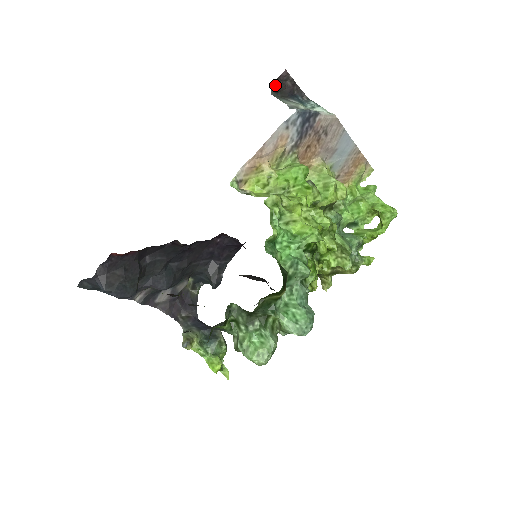
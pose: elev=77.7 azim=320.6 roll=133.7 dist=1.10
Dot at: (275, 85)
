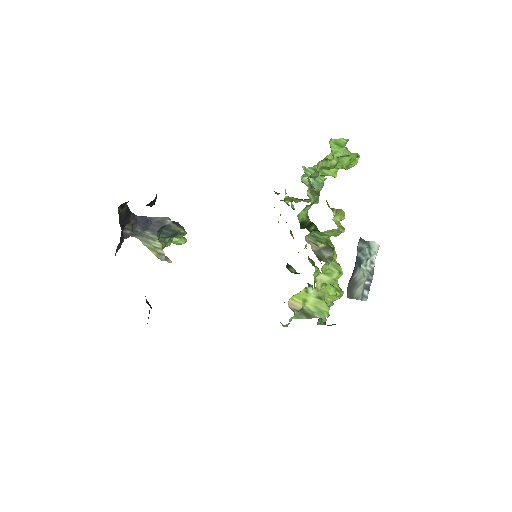
Dot at: occluded
